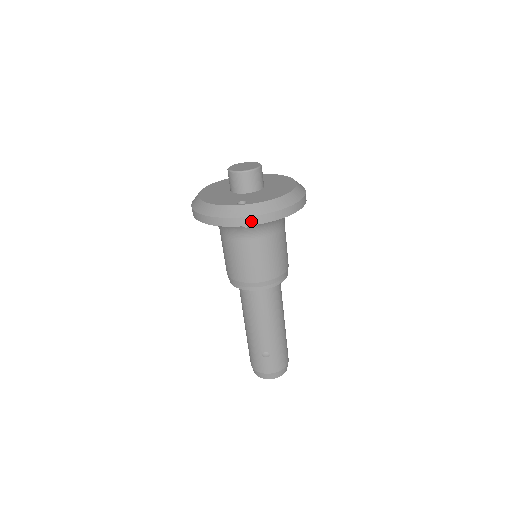
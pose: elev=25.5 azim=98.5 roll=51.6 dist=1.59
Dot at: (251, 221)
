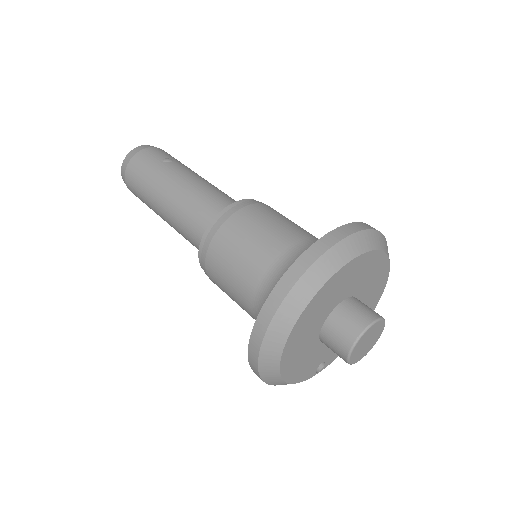
Dot at: occluded
